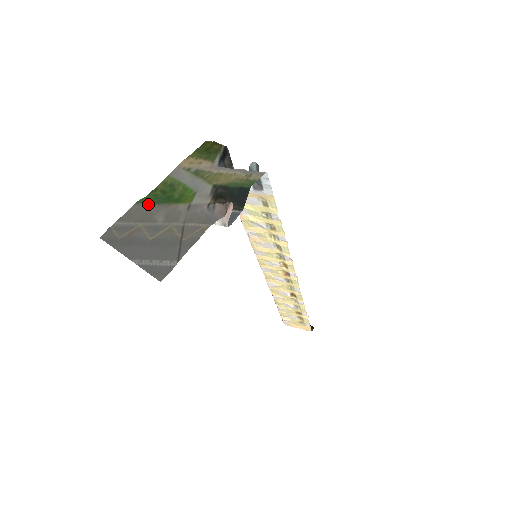
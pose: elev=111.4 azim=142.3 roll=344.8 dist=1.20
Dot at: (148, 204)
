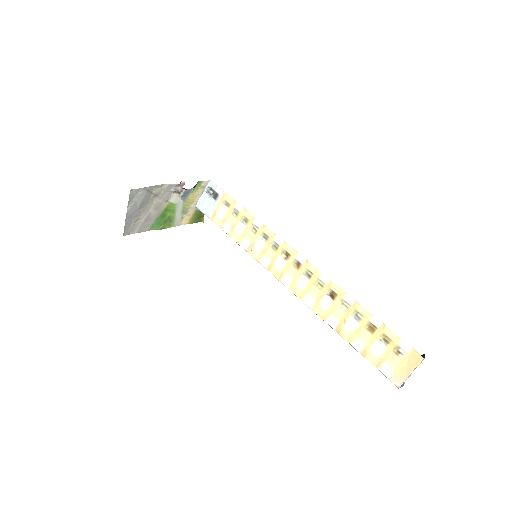
Dot at: (153, 223)
